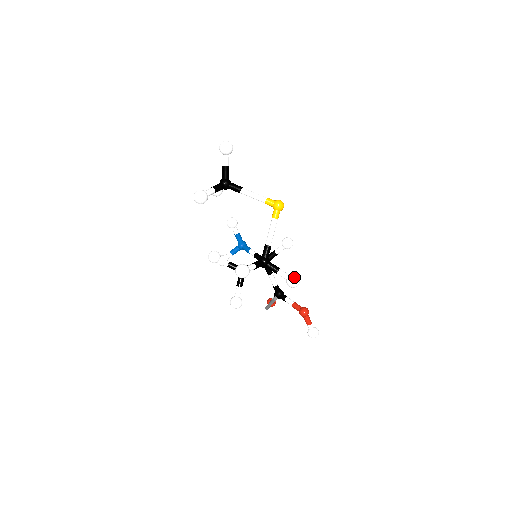
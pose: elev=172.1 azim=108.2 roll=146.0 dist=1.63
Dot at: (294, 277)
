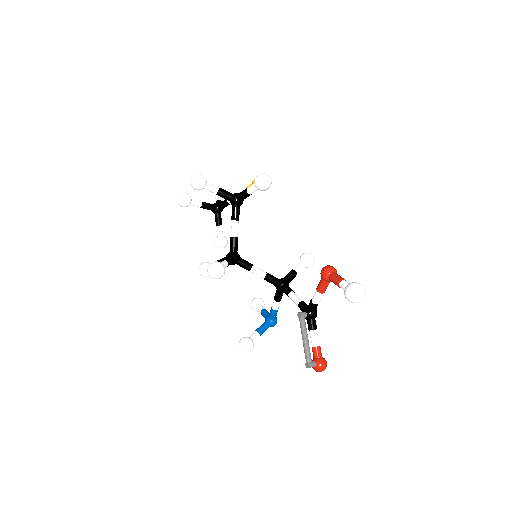
Dot at: occluded
